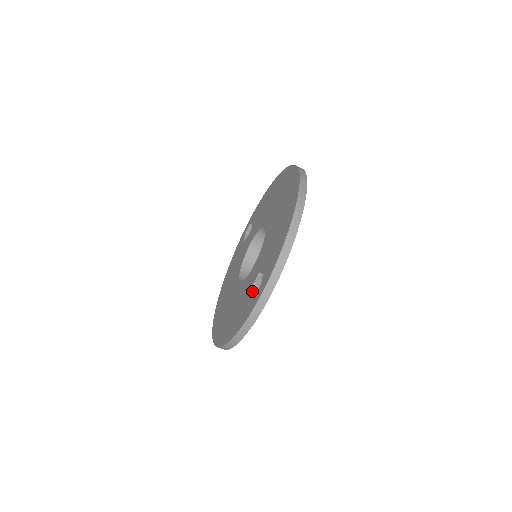
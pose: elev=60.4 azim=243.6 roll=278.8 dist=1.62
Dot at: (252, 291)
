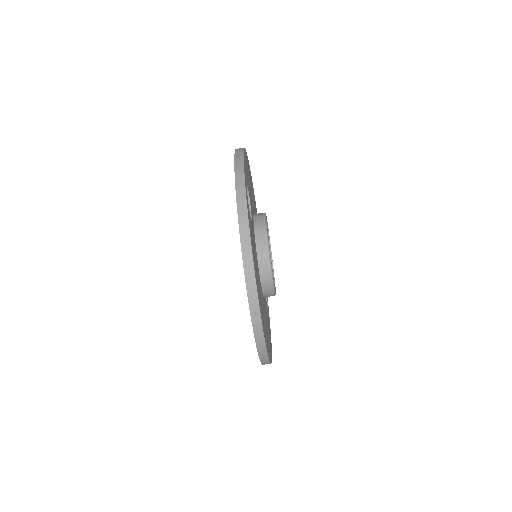
Dot at: occluded
